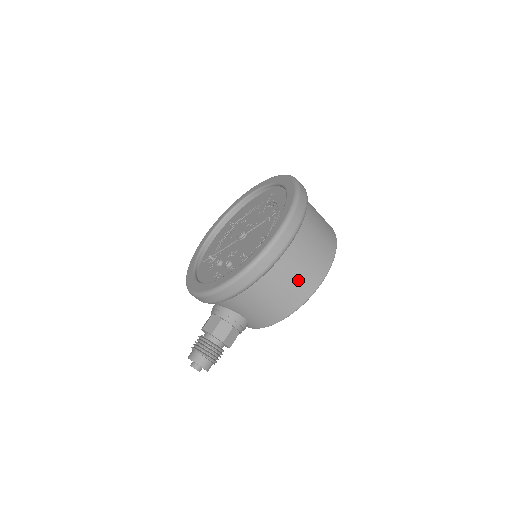
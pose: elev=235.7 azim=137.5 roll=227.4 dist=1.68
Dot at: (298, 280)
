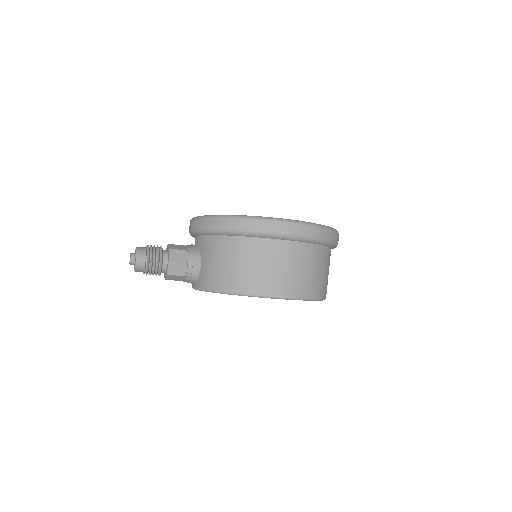
Dot at: (266, 272)
